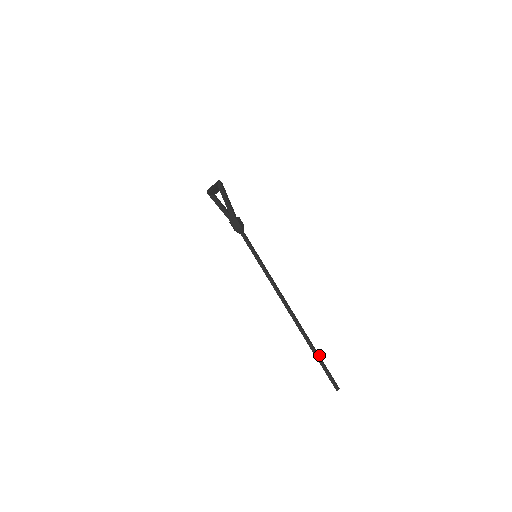
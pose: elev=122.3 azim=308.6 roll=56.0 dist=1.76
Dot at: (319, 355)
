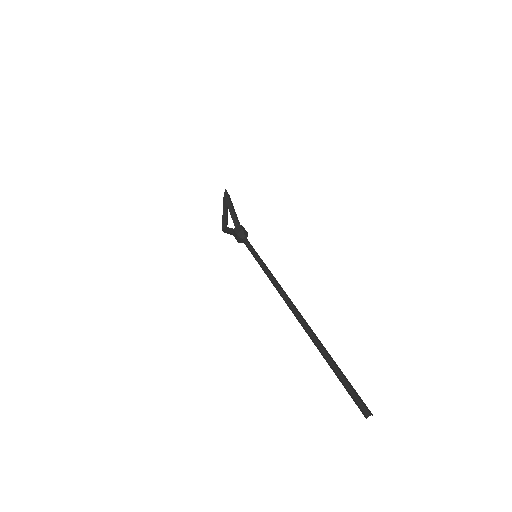
Dot at: (333, 360)
